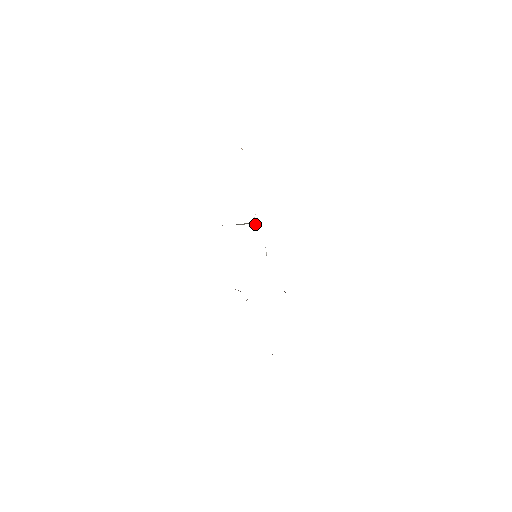
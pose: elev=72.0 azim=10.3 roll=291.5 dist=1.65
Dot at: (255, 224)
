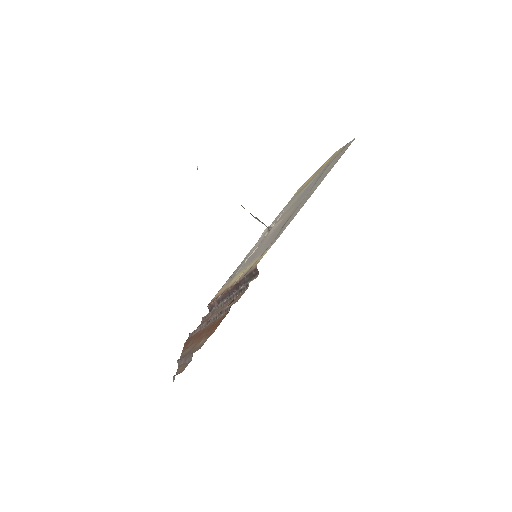
Dot at: (269, 229)
